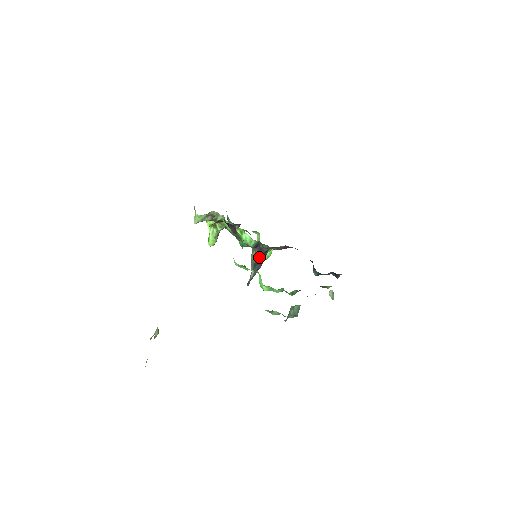
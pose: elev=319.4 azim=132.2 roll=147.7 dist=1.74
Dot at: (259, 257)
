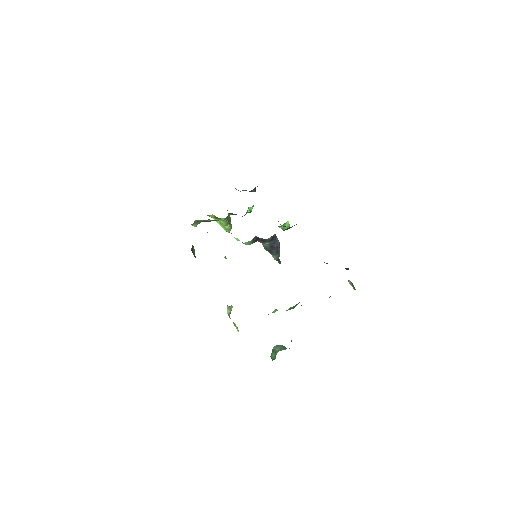
Dot at: (268, 245)
